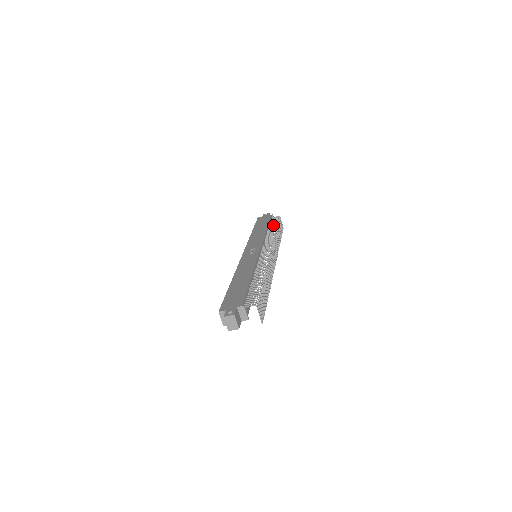
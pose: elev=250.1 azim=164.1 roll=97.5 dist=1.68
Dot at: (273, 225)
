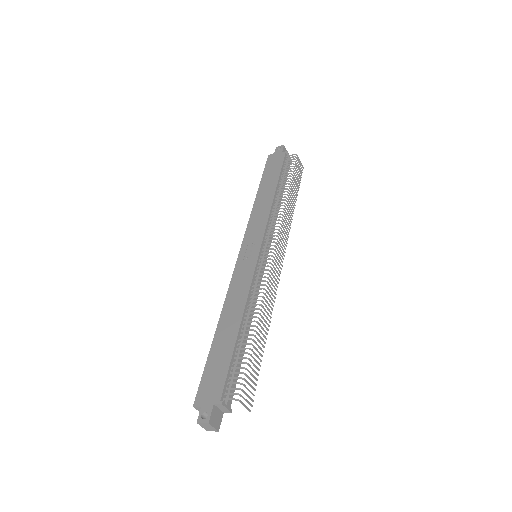
Dot at: (285, 179)
